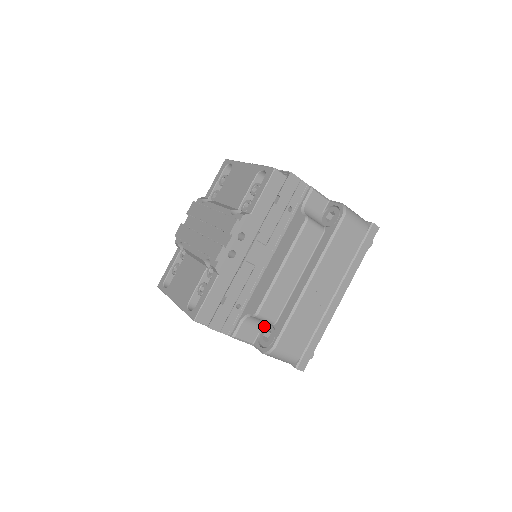
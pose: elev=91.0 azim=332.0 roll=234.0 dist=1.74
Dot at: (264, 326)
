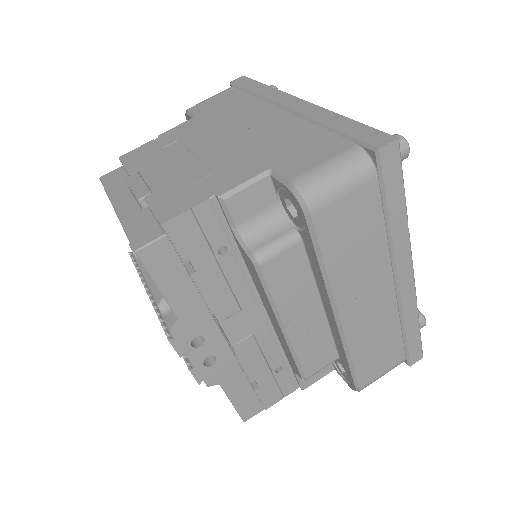
Dot at: occluded
